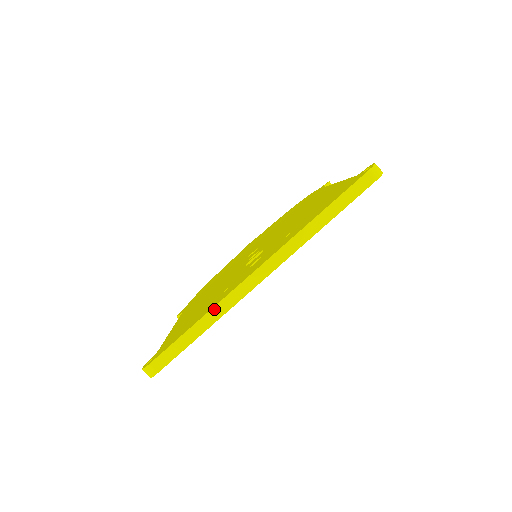
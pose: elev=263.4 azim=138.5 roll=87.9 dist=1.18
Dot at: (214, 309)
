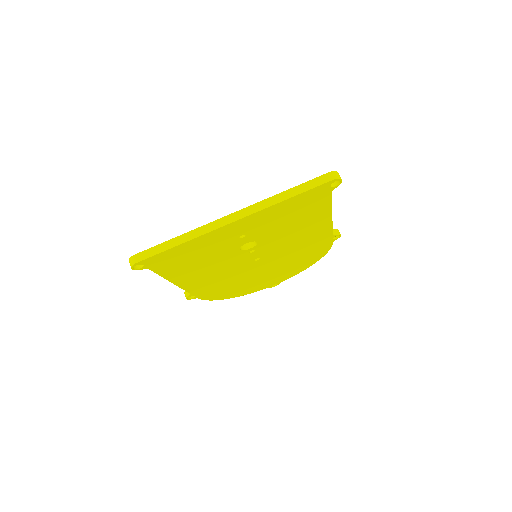
Dot at: (191, 232)
